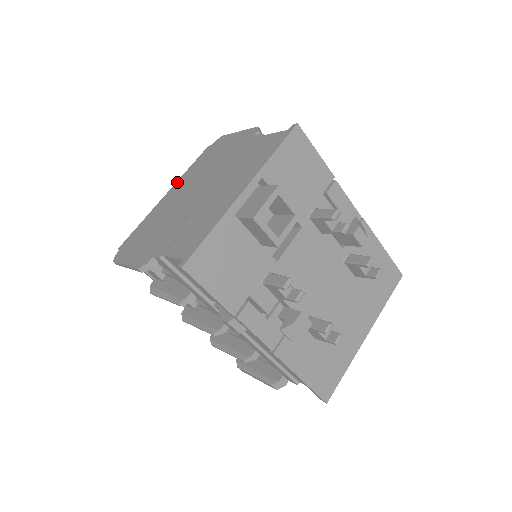
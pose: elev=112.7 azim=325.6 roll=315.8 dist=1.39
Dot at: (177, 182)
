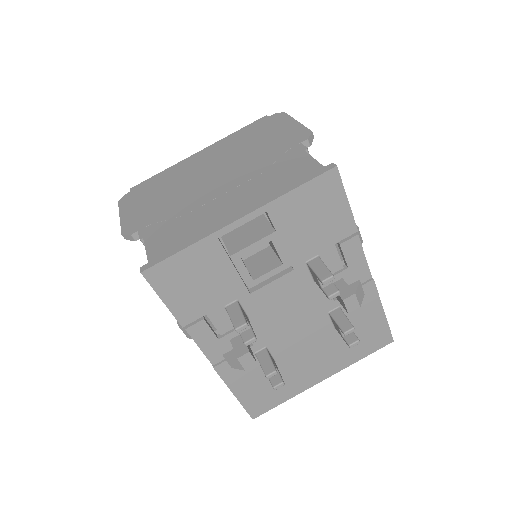
Dot at: (216, 143)
